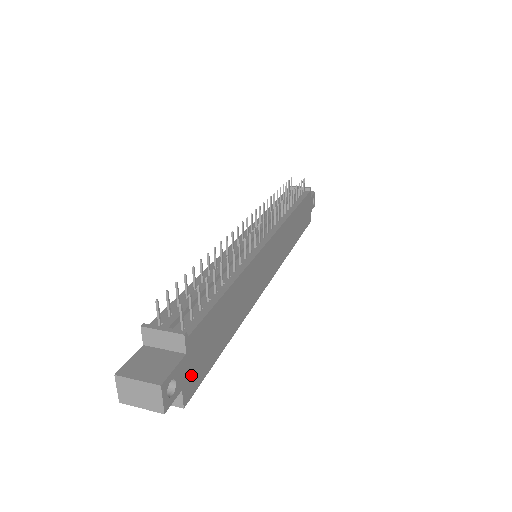
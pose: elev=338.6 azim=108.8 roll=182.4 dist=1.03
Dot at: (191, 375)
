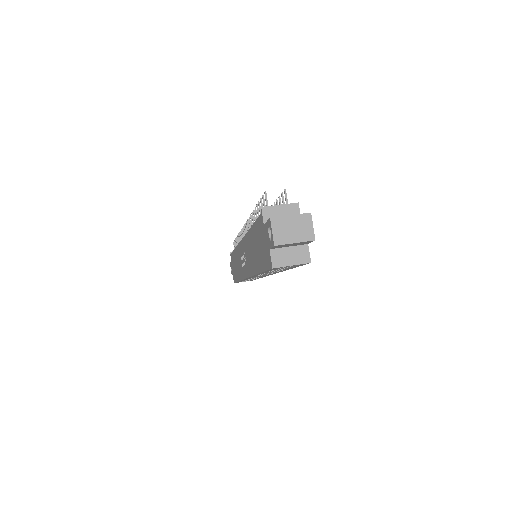
Dot at: occluded
